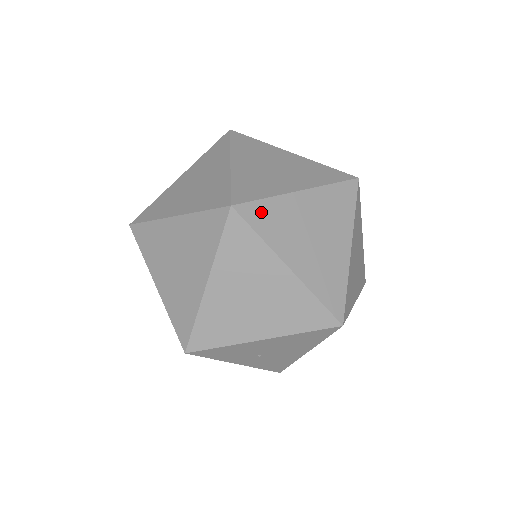
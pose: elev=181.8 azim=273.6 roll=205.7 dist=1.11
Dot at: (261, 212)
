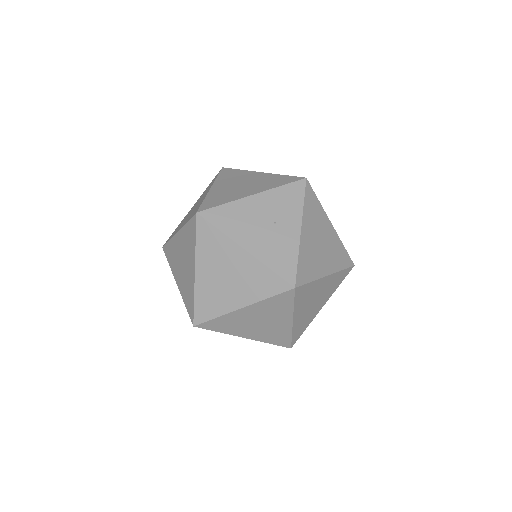
Dot at: occluded
